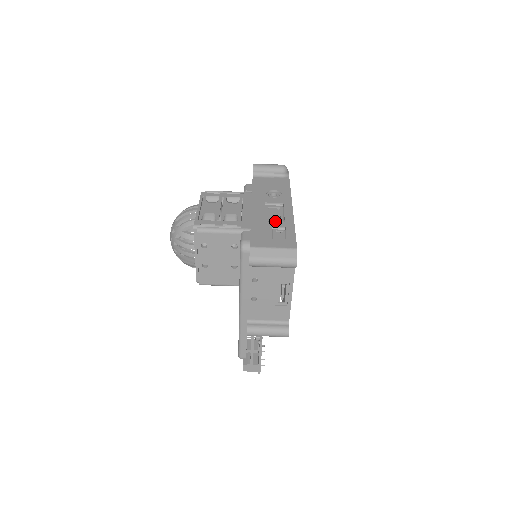
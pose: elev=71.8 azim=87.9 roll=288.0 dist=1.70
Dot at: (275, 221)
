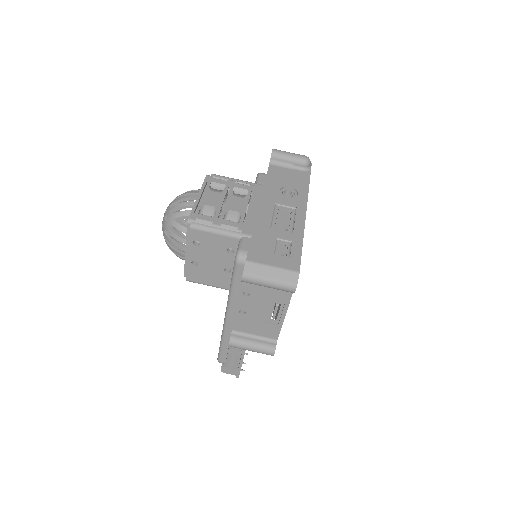
Dot at: (282, 229)
